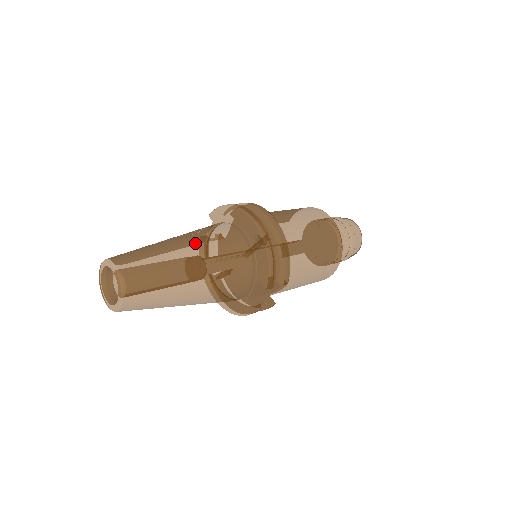
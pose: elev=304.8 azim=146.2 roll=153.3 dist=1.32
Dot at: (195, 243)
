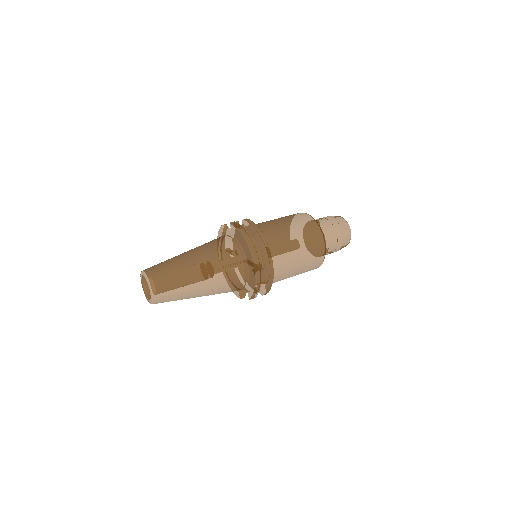
Dot at: (208, 270)
